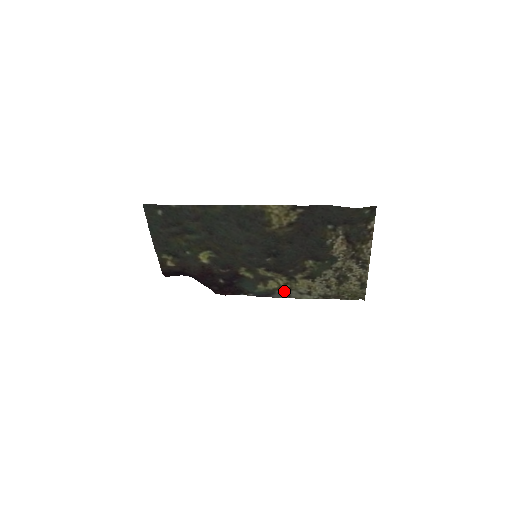
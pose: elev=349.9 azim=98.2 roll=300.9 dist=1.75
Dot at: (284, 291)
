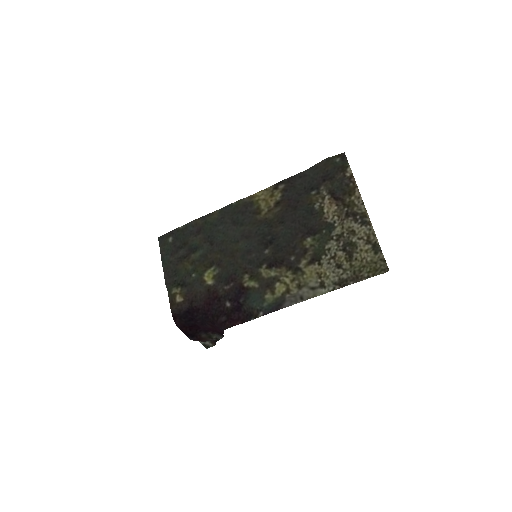
Dot at: (294, 293)
